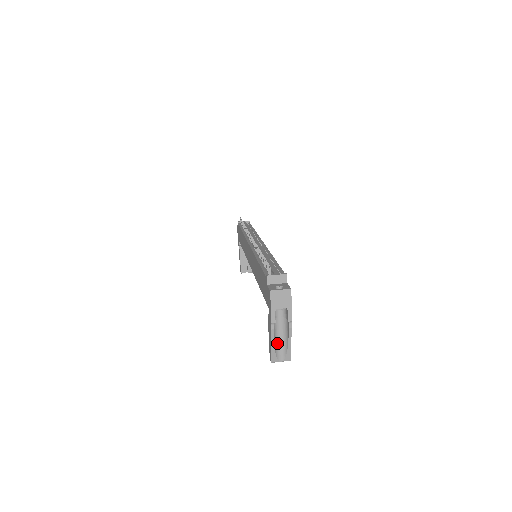
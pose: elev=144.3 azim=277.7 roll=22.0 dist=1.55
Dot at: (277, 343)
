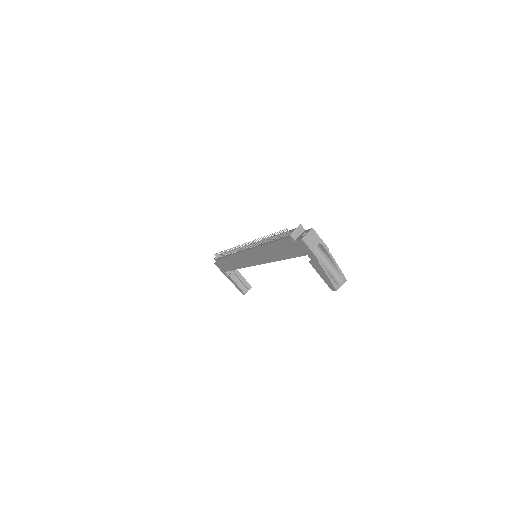
Dot at: (330, 274)
